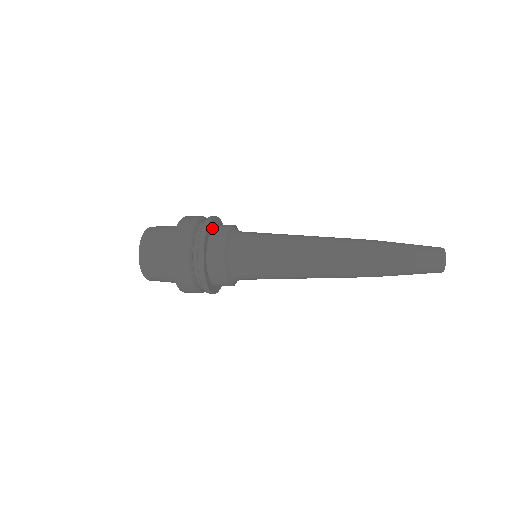
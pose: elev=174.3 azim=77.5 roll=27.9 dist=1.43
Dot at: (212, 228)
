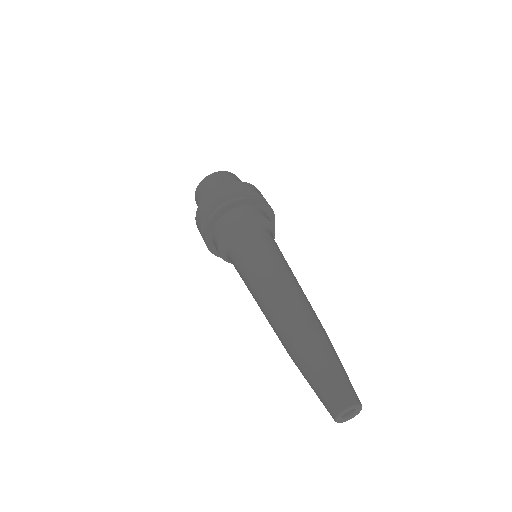
Dot at: (217, 222)
